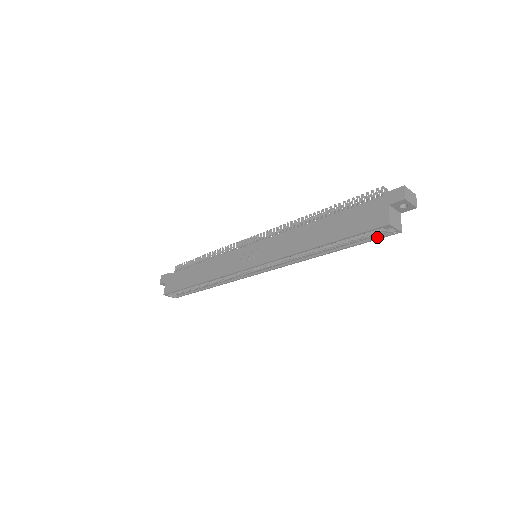
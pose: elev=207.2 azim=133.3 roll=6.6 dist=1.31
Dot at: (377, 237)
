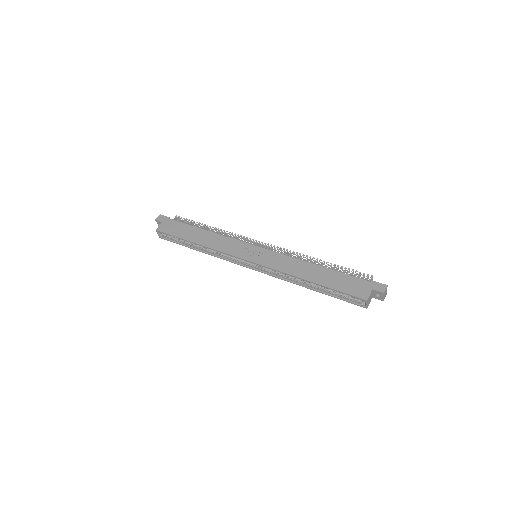
Dot at: (351, 301)
